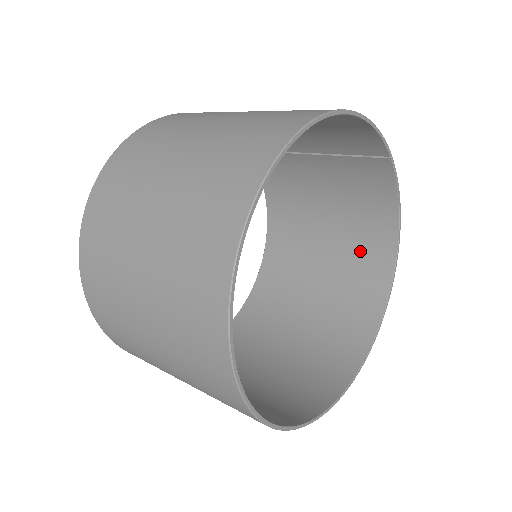
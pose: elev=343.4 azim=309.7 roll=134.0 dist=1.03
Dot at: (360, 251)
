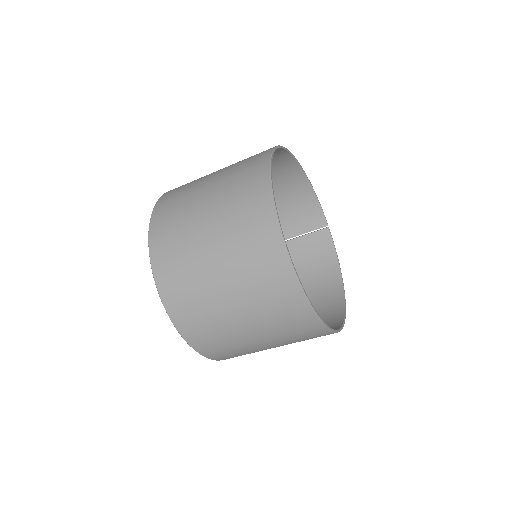
Dot at: (318, 298)
